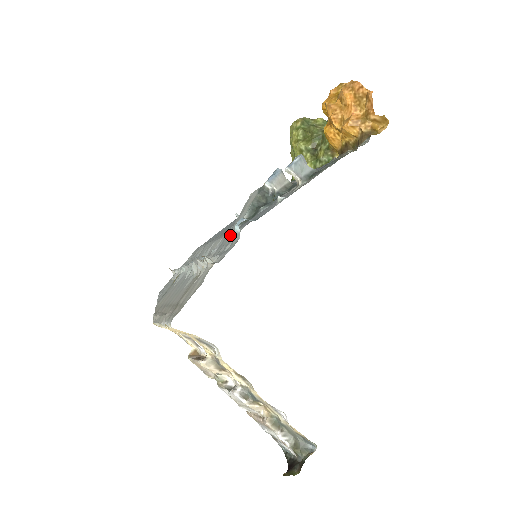
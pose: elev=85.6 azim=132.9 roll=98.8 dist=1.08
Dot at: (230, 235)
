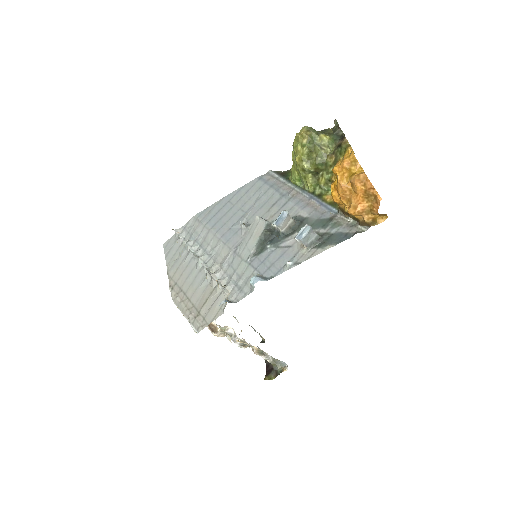
Dot at: (240, 262)
